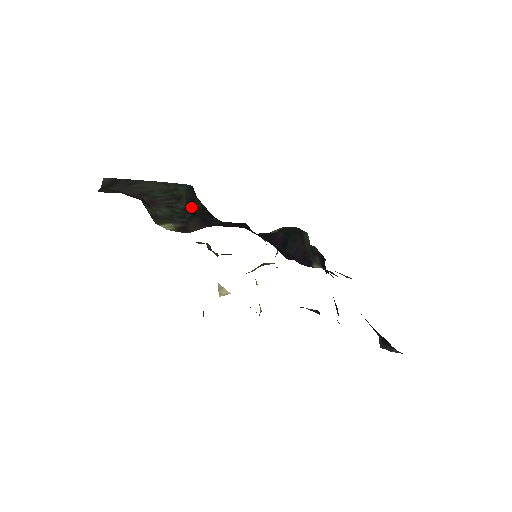
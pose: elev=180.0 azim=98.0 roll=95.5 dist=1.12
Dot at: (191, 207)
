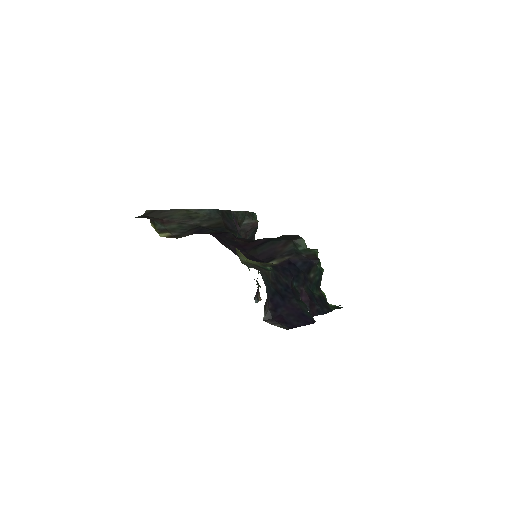
Dot at: (203, 223)
